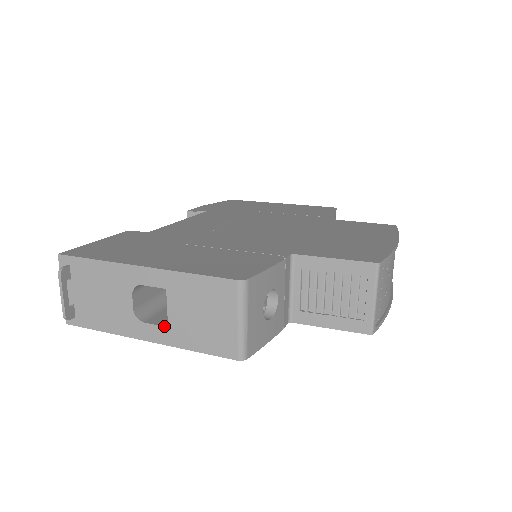
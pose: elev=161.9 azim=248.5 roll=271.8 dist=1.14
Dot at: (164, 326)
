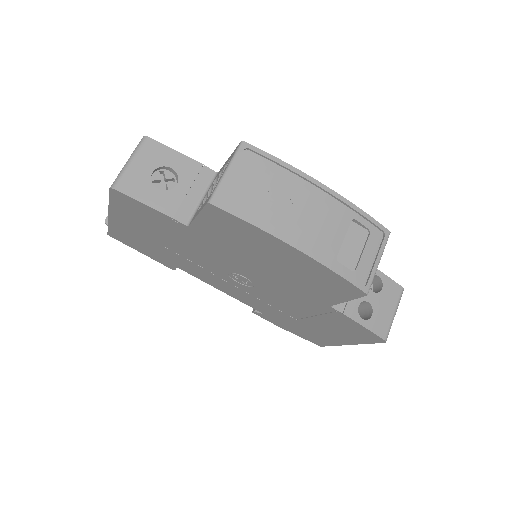
Dot at: occluded
